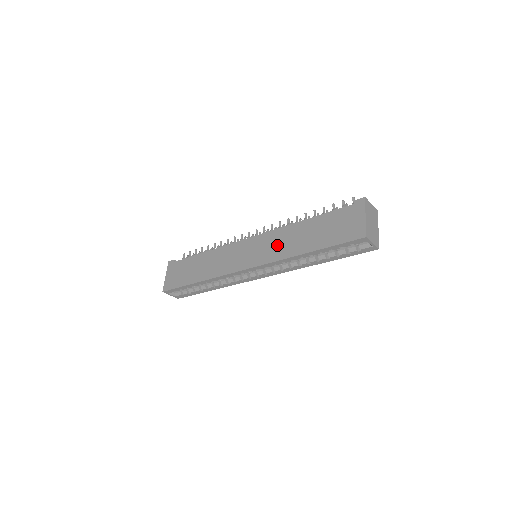
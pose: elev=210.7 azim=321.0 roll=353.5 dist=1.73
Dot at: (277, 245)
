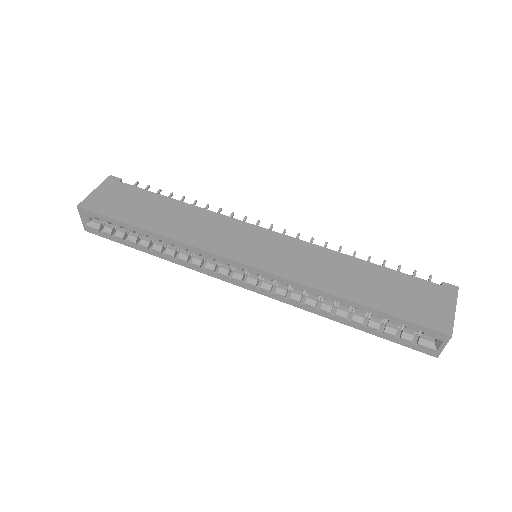
Dot at: (308, 264)
